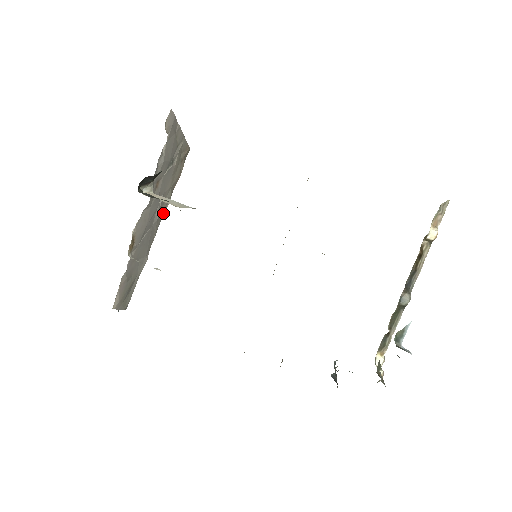
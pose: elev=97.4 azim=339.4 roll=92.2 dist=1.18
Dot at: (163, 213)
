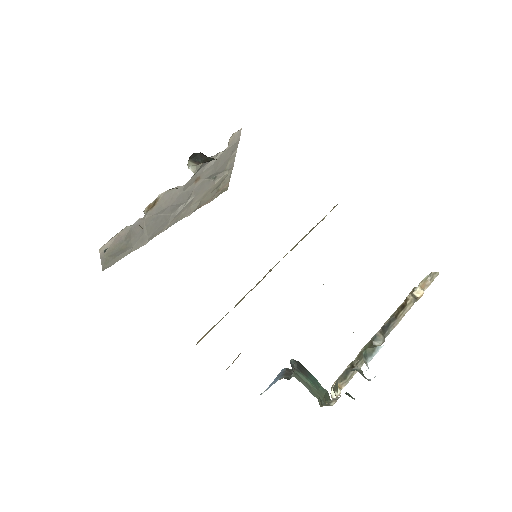
Dot at: (181, 218)
